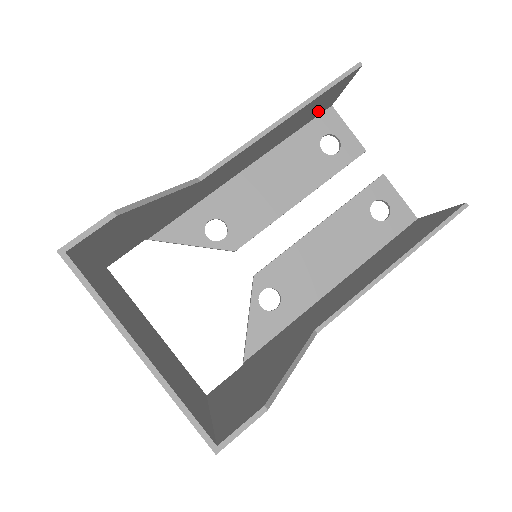
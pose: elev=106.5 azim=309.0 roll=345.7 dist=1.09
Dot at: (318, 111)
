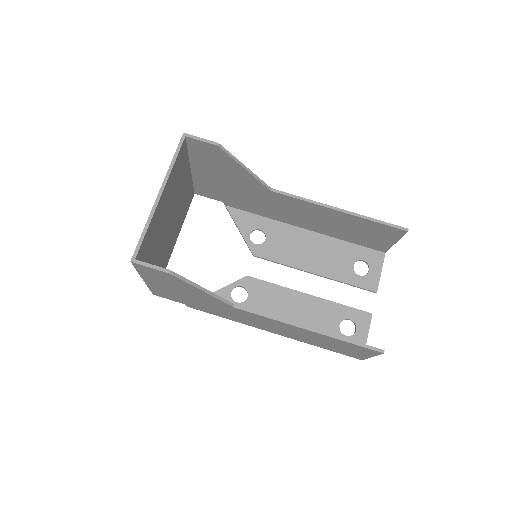
Dot at: (372, 242)
